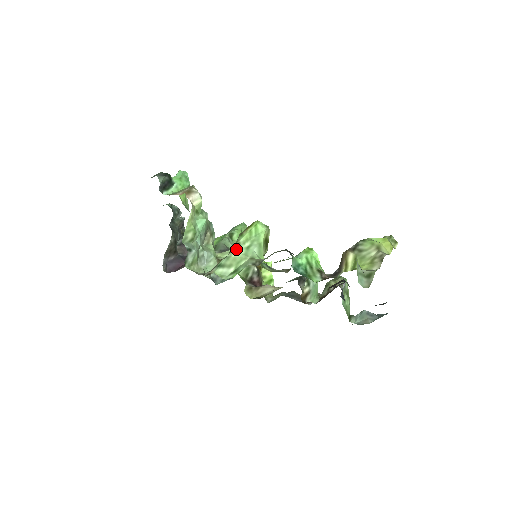
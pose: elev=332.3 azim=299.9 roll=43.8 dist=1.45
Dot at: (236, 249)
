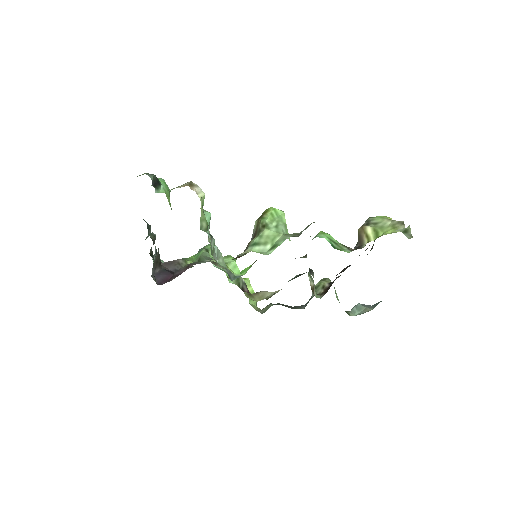
Dot at: (266, 227)
